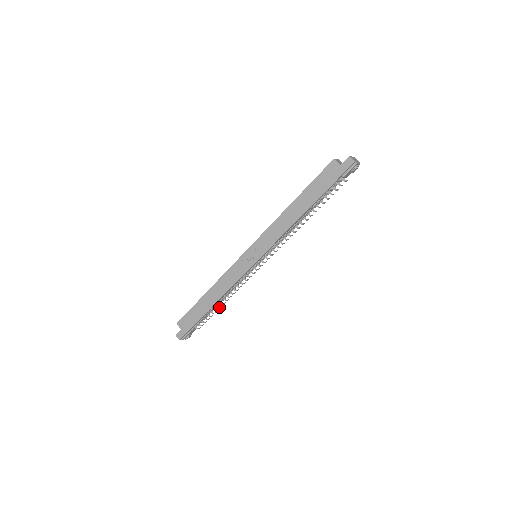
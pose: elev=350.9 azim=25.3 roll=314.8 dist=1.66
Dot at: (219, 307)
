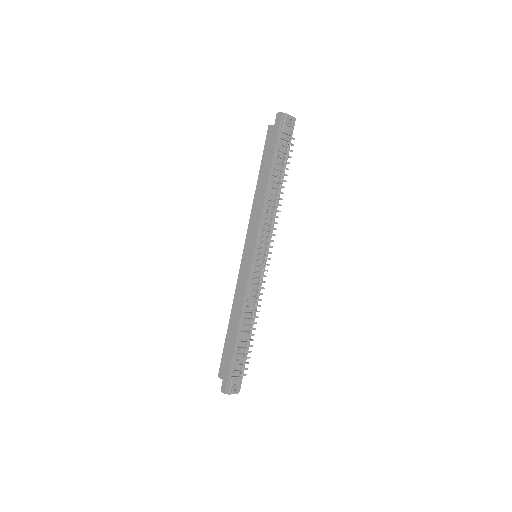
Dot at: (250, 335)
